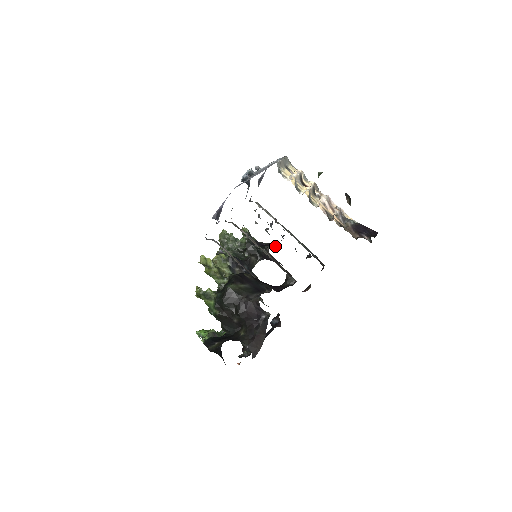
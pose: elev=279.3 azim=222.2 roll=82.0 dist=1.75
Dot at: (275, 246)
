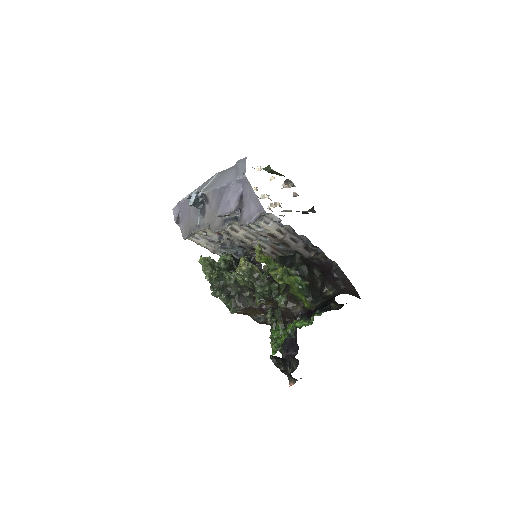
Dot at: occluded
